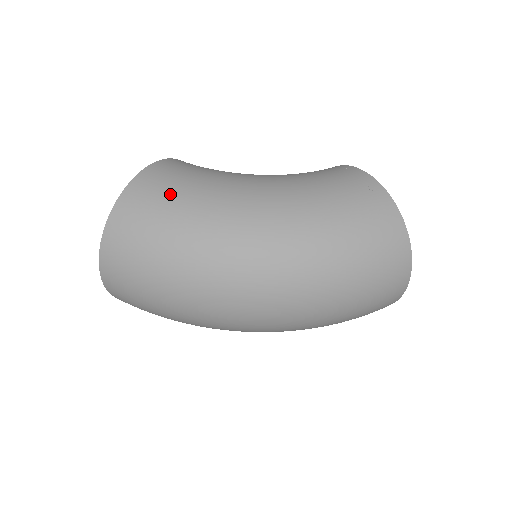
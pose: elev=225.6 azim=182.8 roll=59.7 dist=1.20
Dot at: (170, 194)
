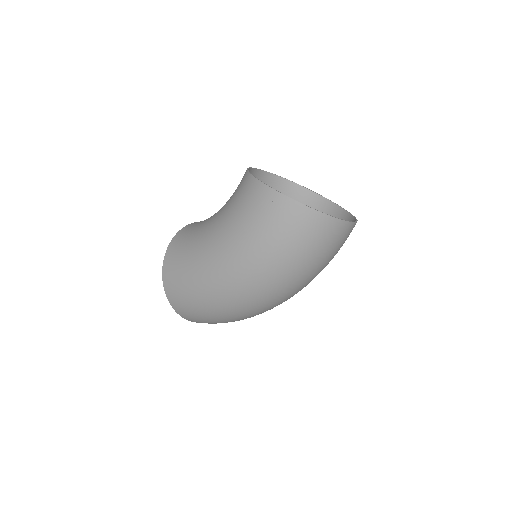
Dot at: (182, 284)
